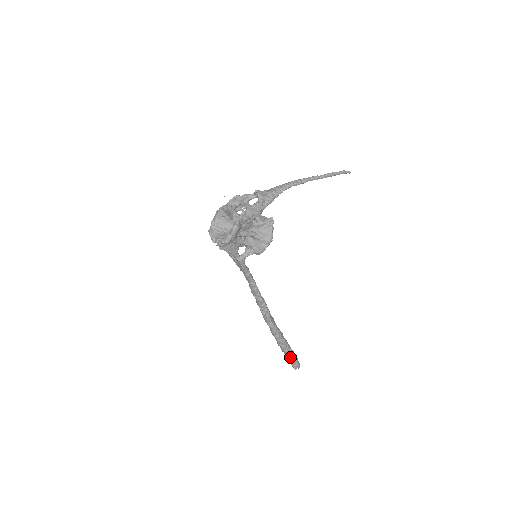
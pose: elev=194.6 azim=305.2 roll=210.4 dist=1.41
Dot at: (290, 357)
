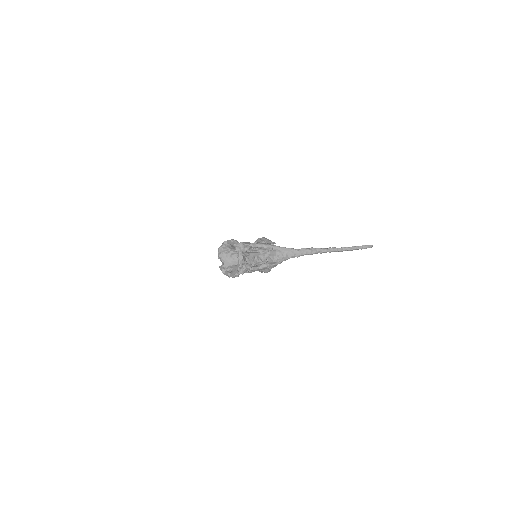
Dot at: occluded
